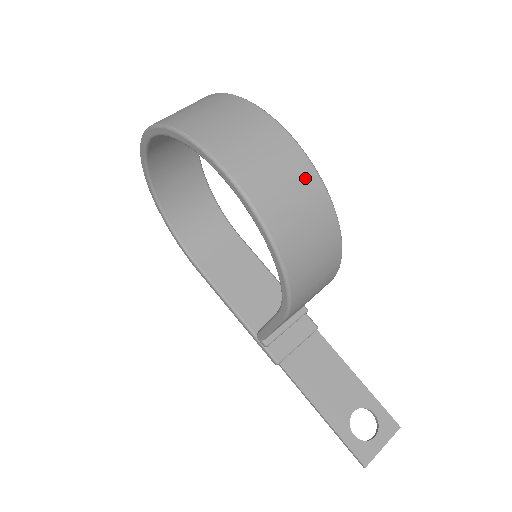
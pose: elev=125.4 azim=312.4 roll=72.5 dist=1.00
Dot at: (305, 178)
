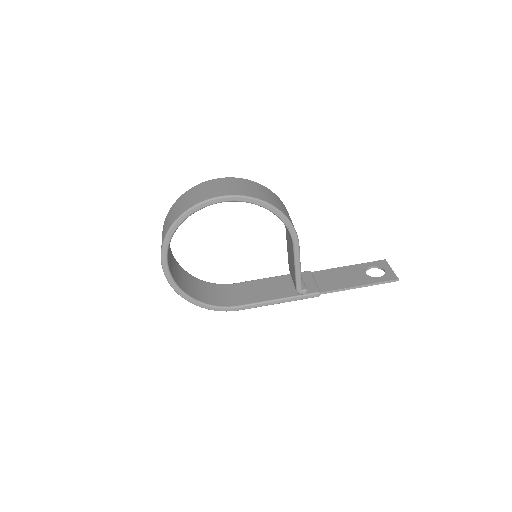
Dot at: (243, 182)
